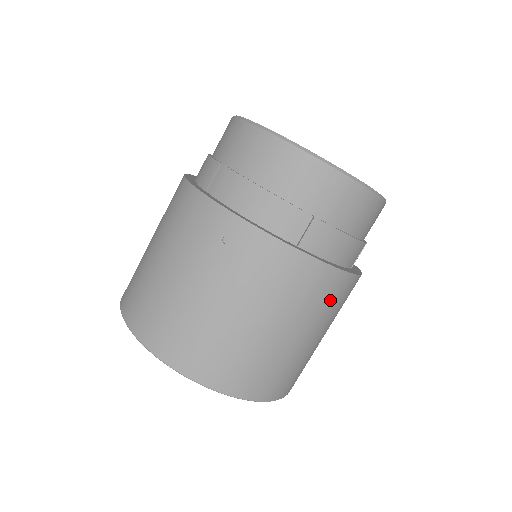
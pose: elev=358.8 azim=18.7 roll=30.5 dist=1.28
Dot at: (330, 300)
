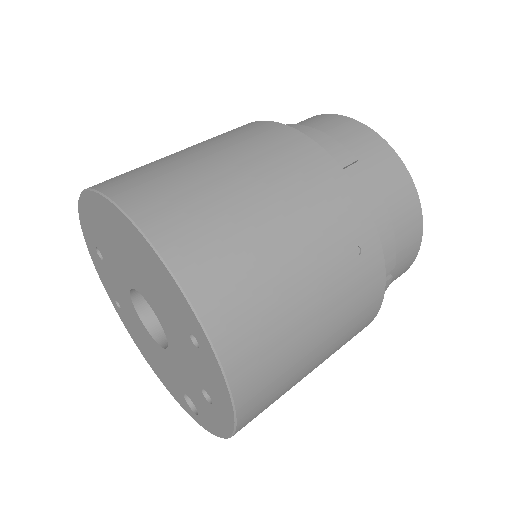
Dot at: occluded
